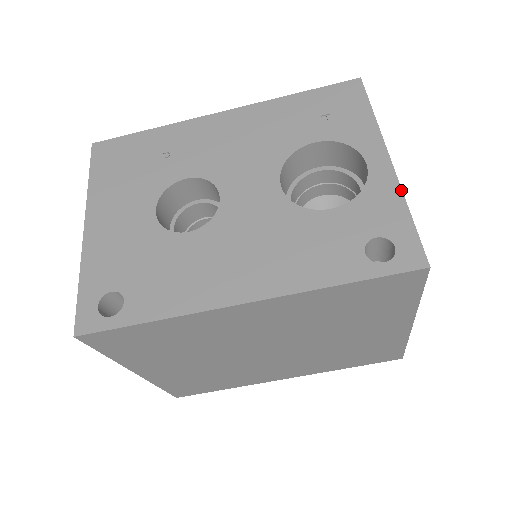
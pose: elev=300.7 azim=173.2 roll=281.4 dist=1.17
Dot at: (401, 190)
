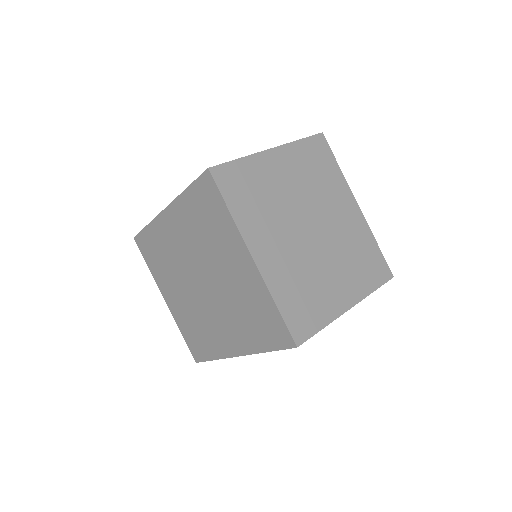
Dot at: (252, 154)
